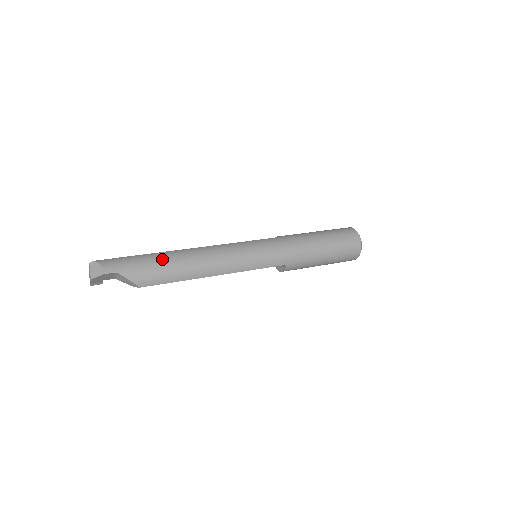
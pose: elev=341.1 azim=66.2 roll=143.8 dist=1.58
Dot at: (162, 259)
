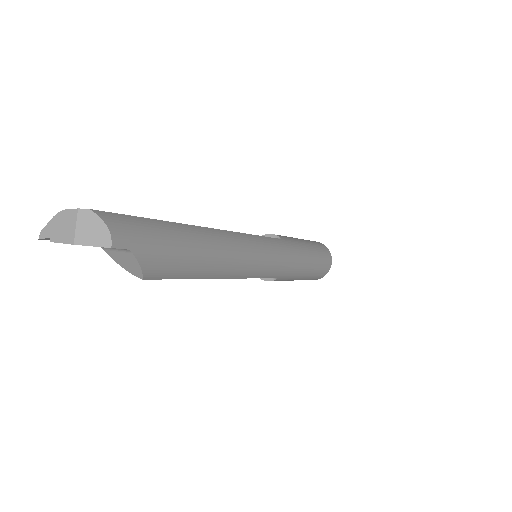
Dot at: (187, 240)
